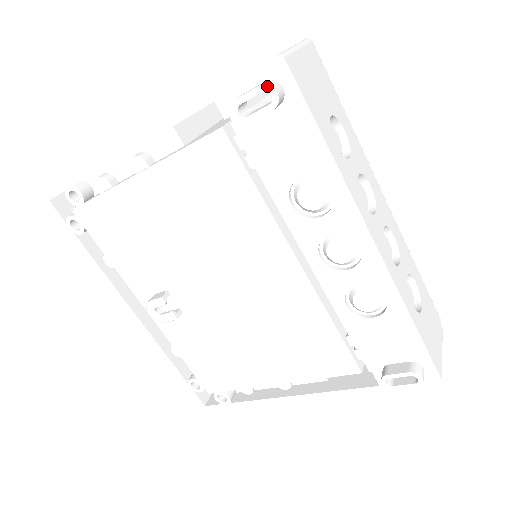
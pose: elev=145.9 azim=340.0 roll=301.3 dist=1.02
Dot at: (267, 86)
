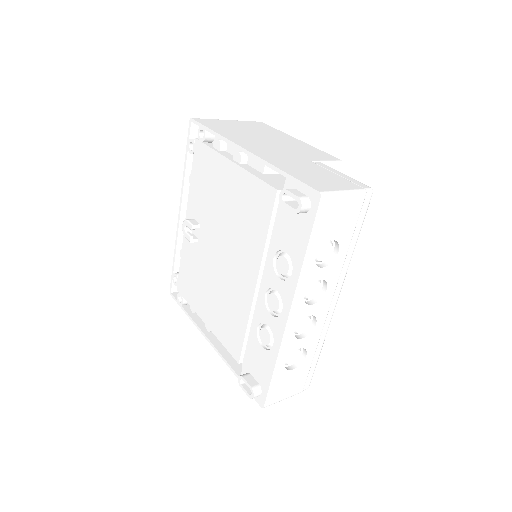
Dot at: (300, 201)
